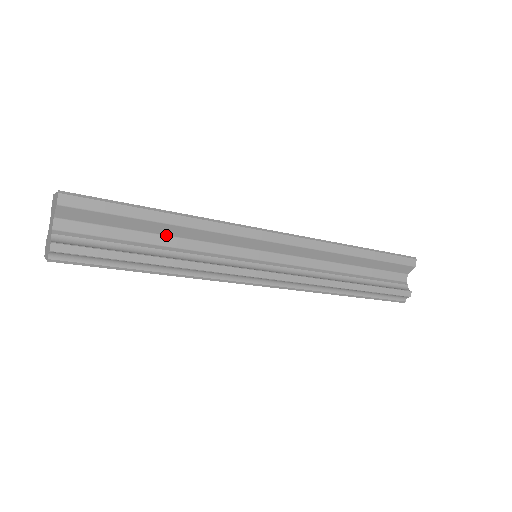
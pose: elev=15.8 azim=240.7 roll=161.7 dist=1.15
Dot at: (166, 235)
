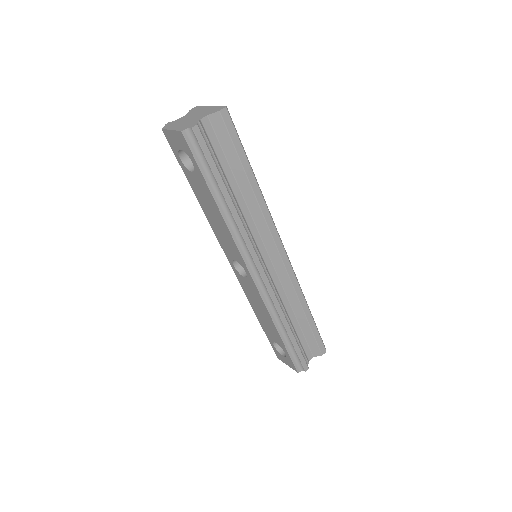
Dot at: (240, 189)
